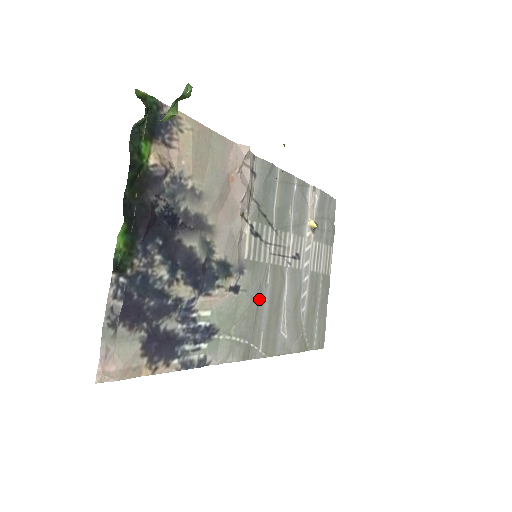
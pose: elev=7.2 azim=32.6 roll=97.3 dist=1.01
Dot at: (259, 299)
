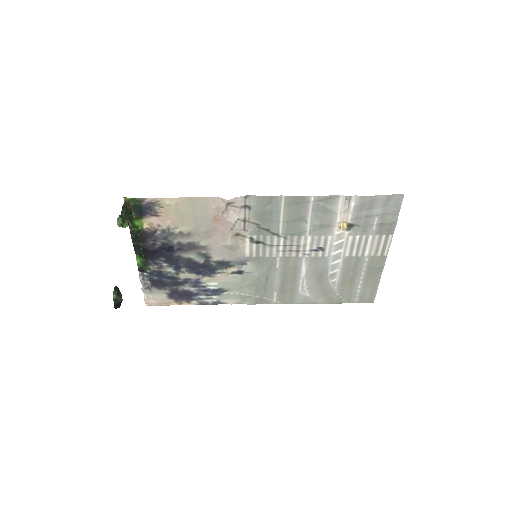
Dot at: (268, 276)
